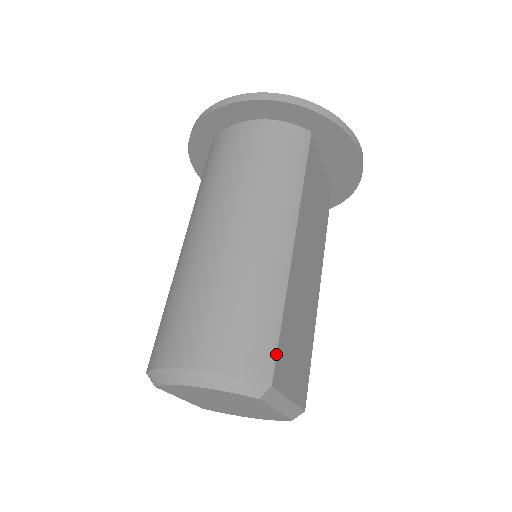
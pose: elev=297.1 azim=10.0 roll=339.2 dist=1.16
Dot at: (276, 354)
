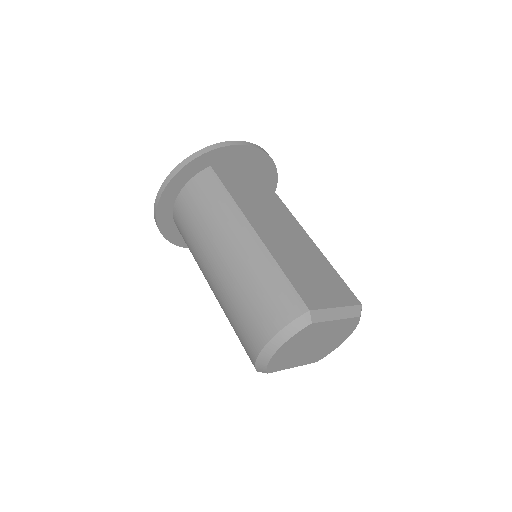
Dot at: (297, 293)
